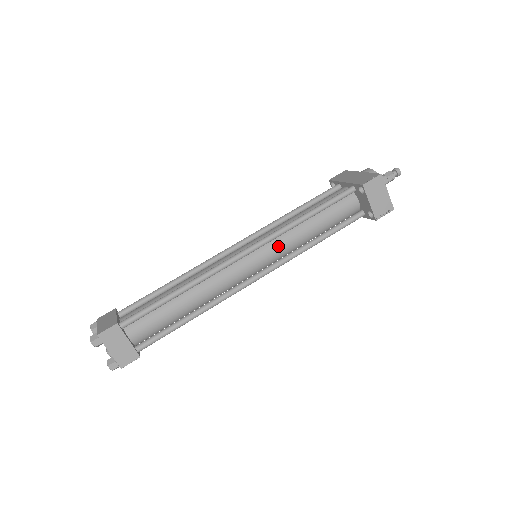
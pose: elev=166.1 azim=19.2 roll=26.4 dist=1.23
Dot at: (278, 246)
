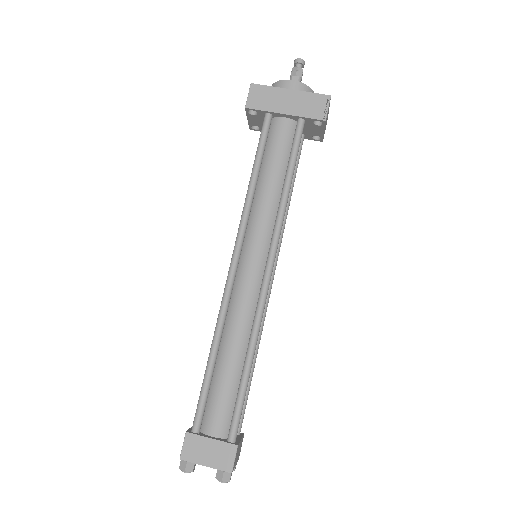
Dot at: occluded
